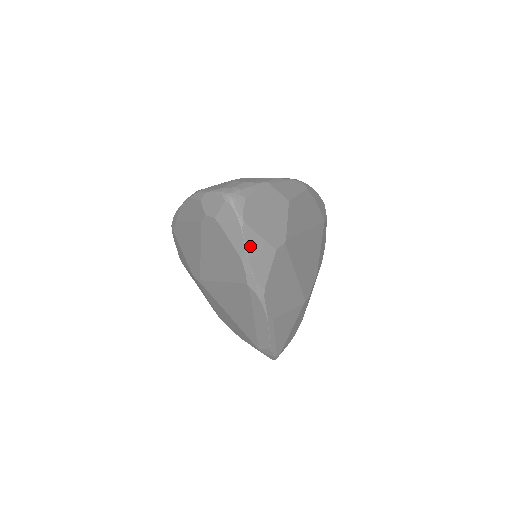
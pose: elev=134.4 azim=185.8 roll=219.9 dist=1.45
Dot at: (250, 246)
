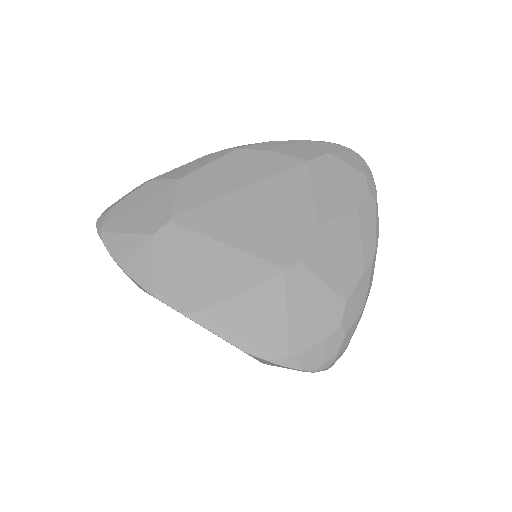
Dot at: (115, 249)
